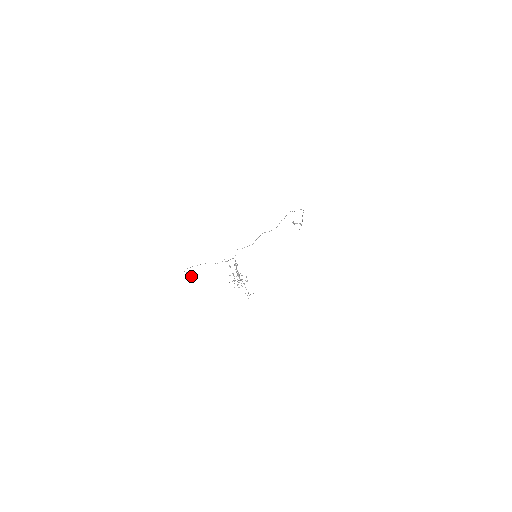
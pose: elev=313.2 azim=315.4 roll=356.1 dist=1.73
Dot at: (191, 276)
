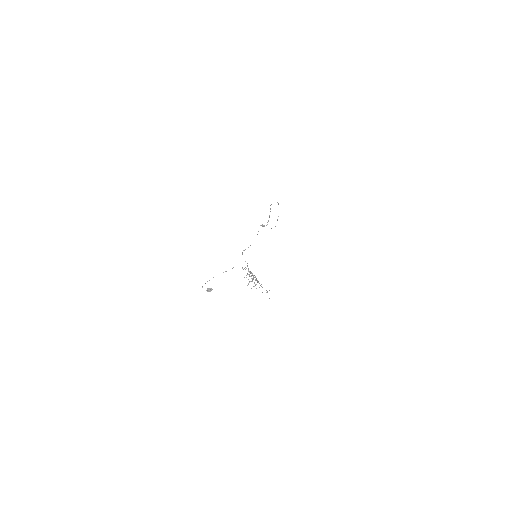
Dot at: (211, 290)
